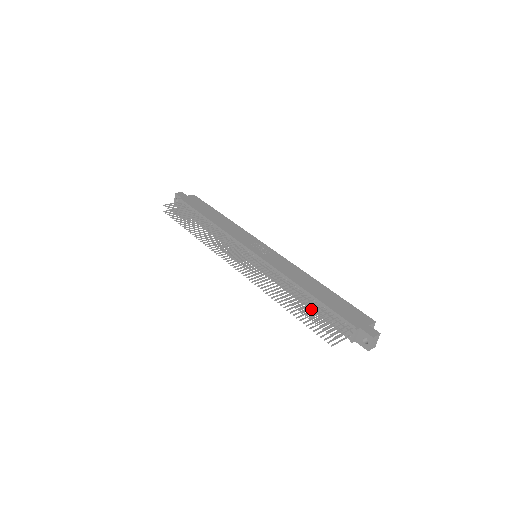
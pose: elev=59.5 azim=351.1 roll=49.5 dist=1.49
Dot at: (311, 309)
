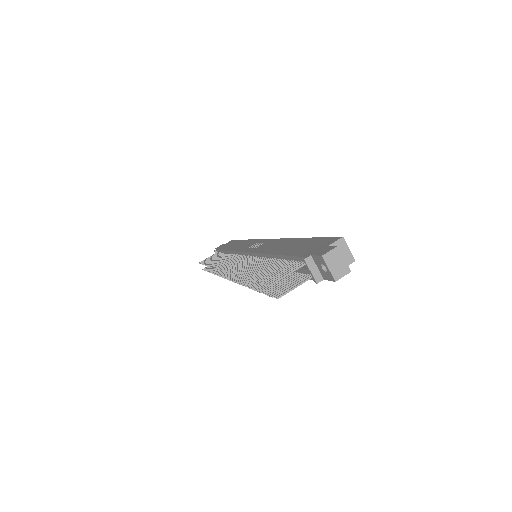
Dot at: (268, 270)
